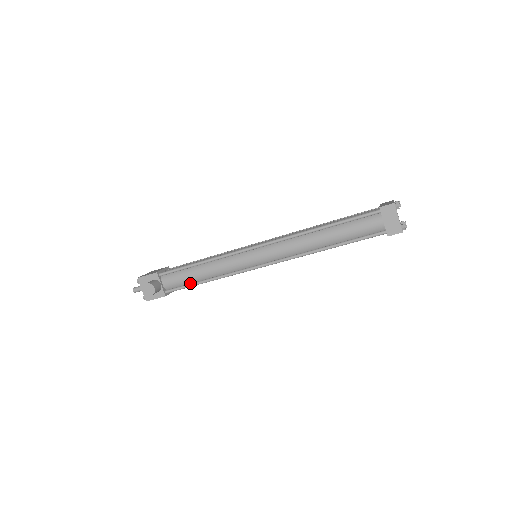
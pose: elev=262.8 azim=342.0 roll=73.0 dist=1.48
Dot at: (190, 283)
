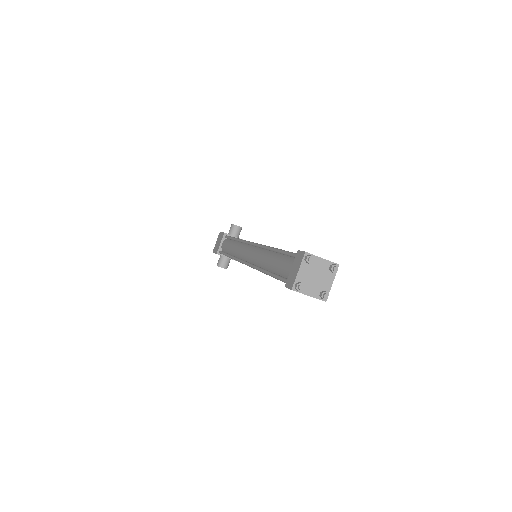
Dot at: occluded
